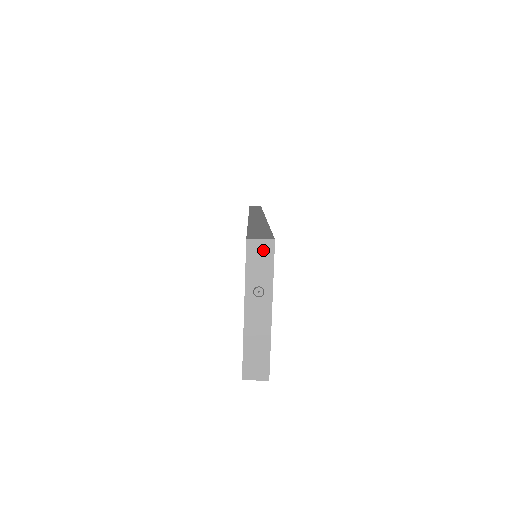
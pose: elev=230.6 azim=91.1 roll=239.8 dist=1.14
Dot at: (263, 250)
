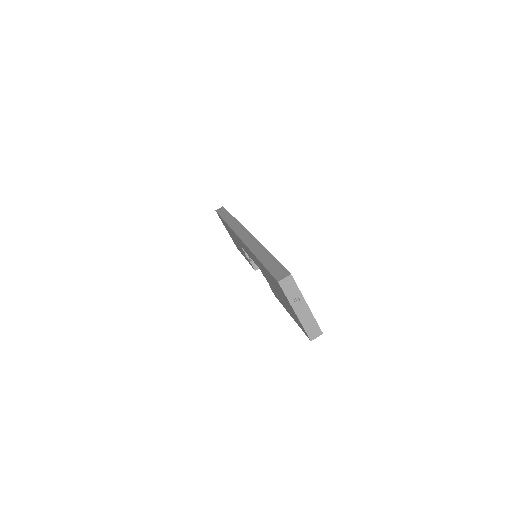
Dot at: (288, 282)
